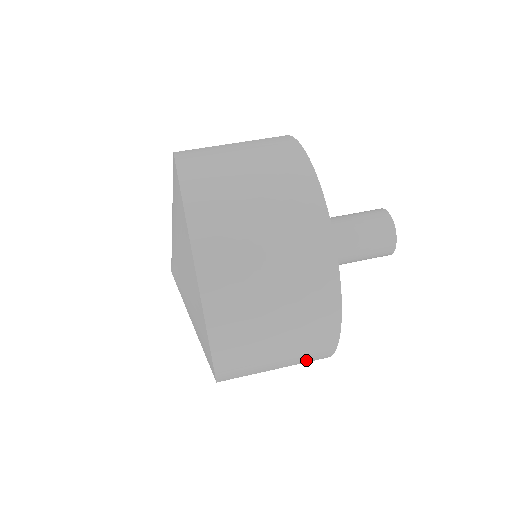
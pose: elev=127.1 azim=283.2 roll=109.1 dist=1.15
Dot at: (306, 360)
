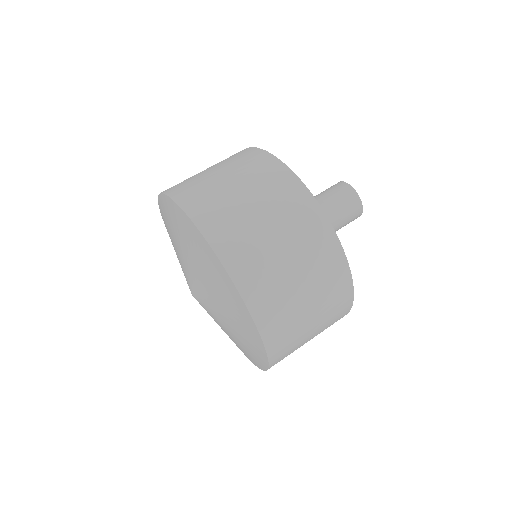
Dot at: occluded
